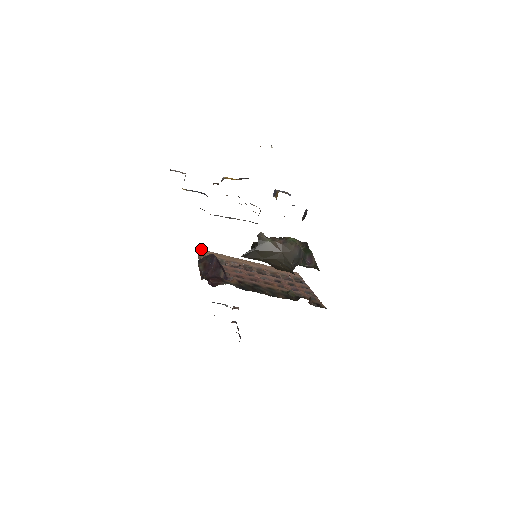
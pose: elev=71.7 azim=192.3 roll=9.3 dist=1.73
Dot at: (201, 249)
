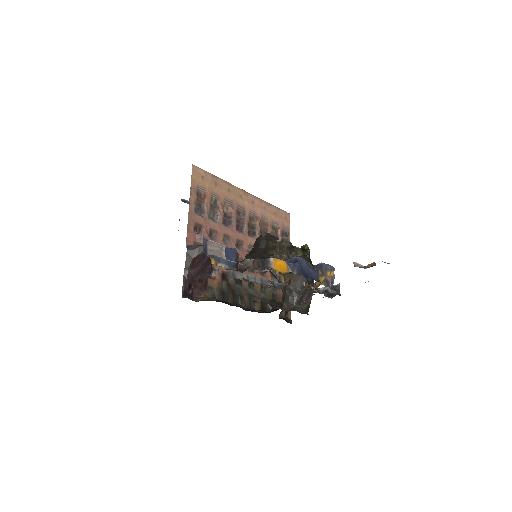
Dot at: (197, 167)
